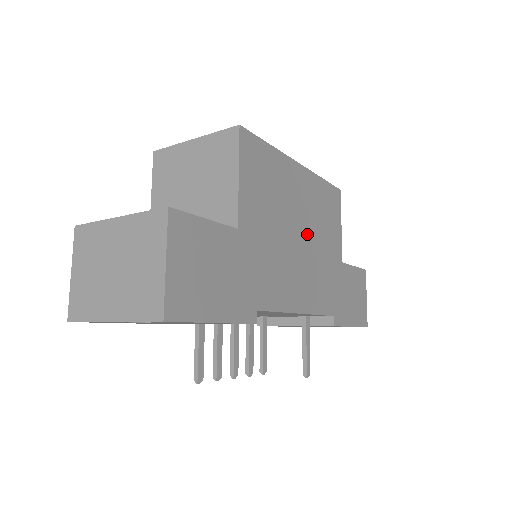
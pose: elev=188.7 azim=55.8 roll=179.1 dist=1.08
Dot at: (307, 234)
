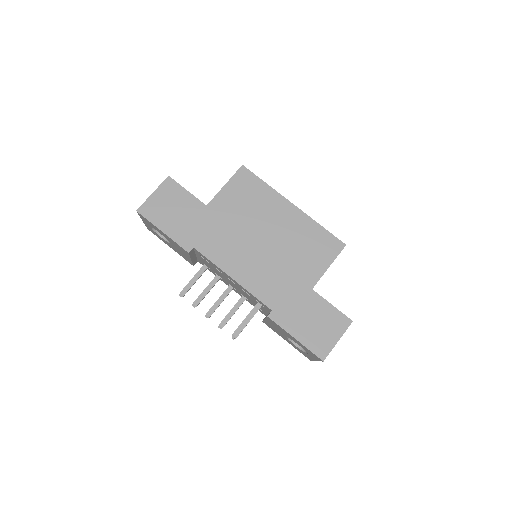
Dot at: (274, 244)
